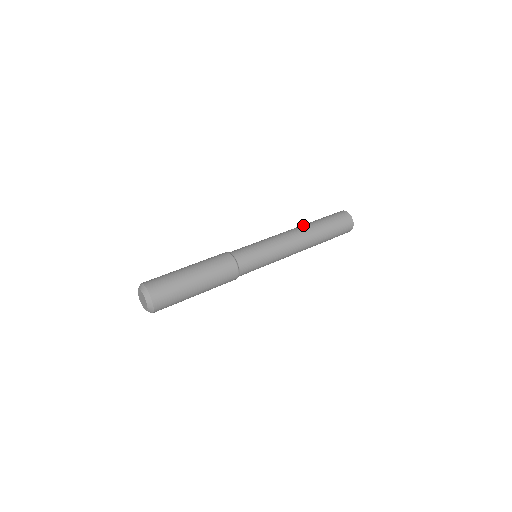
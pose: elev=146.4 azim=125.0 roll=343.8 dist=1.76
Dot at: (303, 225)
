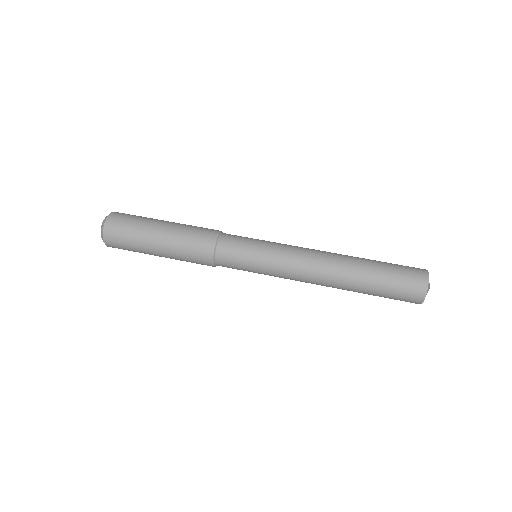
Dot at: occluded
